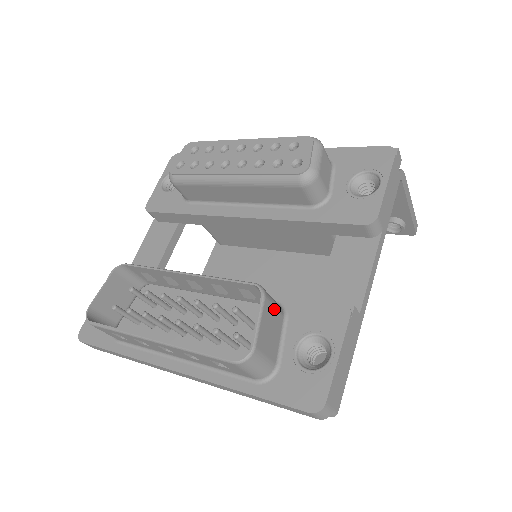
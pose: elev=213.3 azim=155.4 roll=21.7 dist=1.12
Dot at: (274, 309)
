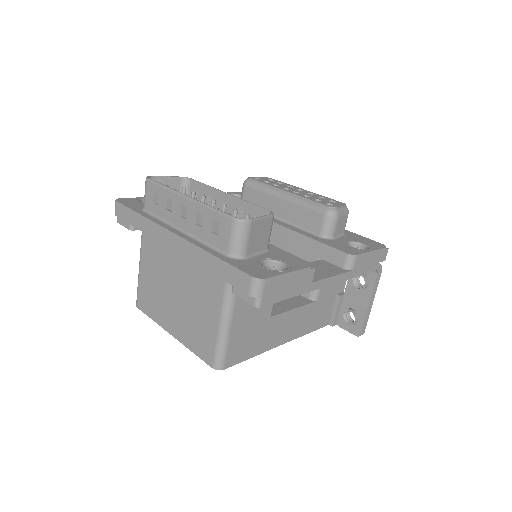
Dot at: (269, 233)
